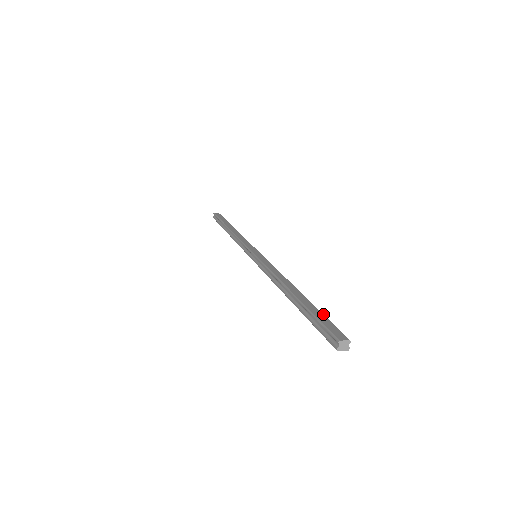
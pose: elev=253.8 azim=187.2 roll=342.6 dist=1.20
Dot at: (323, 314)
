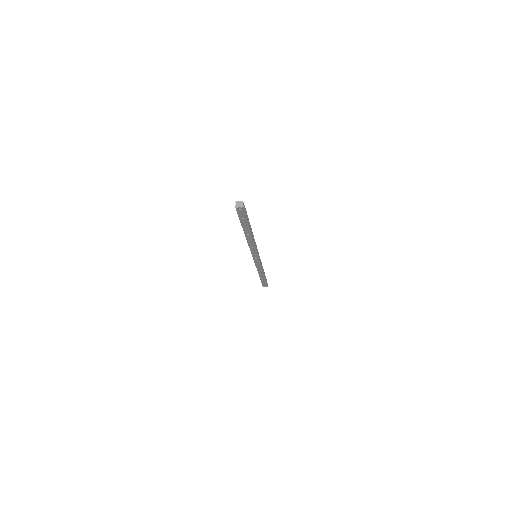
Dot at: (247, 215)
